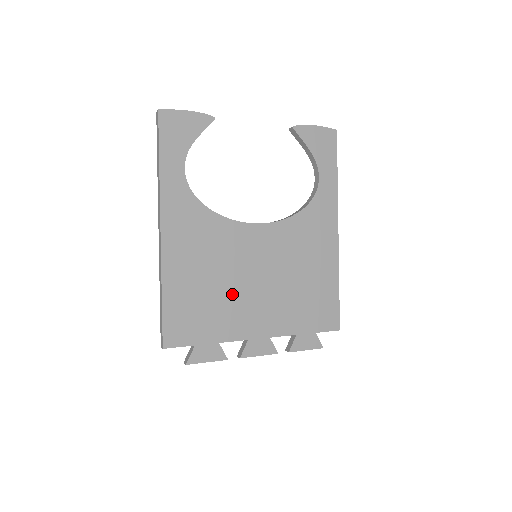
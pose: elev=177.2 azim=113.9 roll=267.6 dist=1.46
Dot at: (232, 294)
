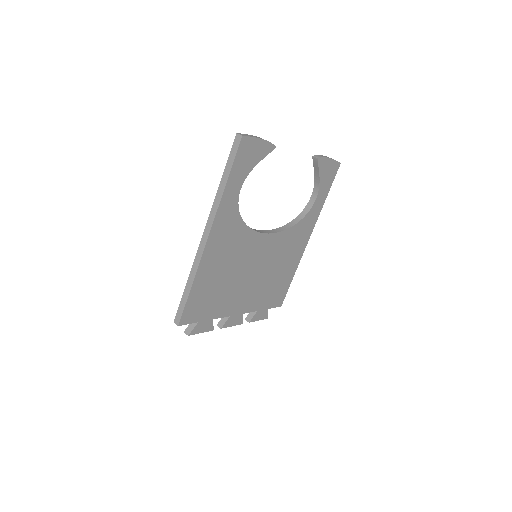
Dot at: (233, 285)
